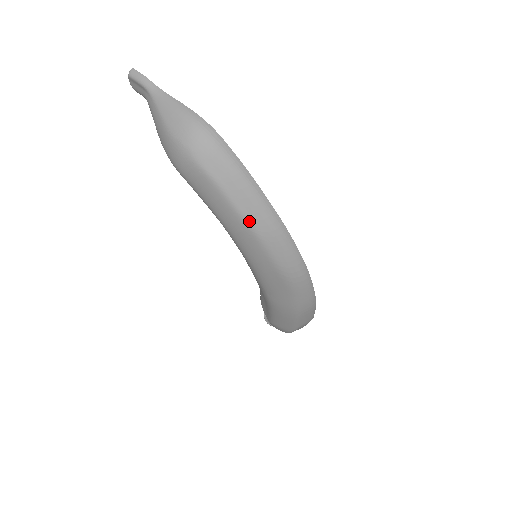
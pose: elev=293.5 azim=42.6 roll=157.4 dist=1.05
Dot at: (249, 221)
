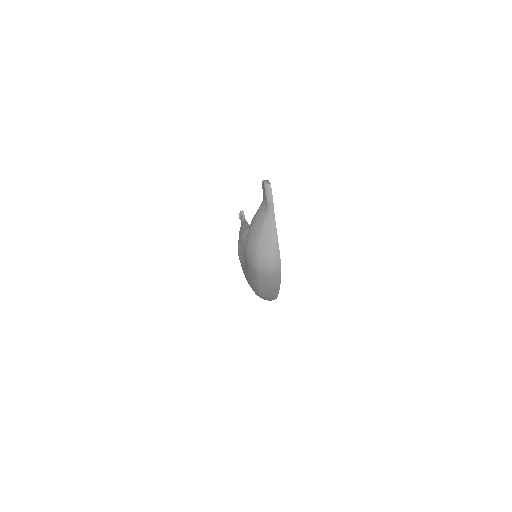
Dot at: (260, 292)
